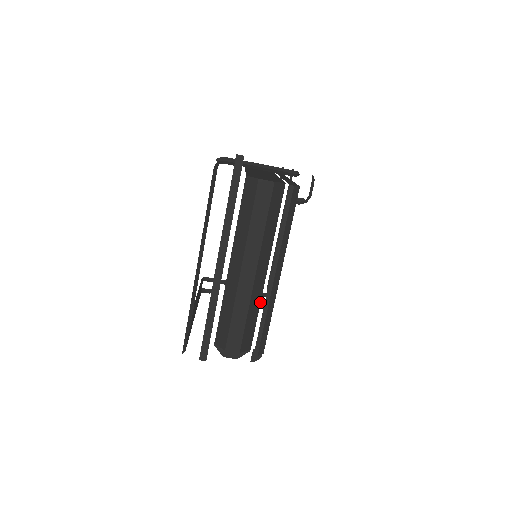
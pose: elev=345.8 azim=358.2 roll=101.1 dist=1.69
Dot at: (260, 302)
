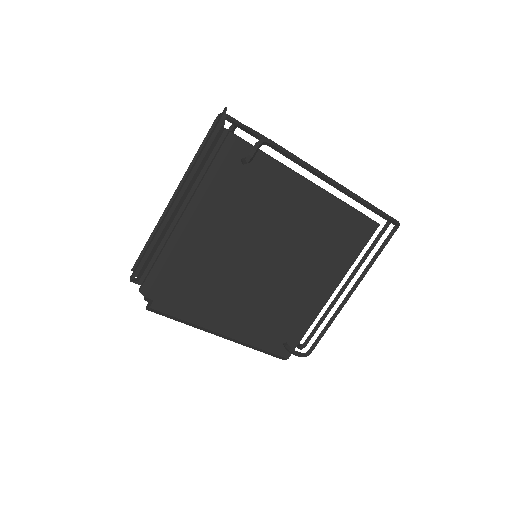
Dot at: occluded
